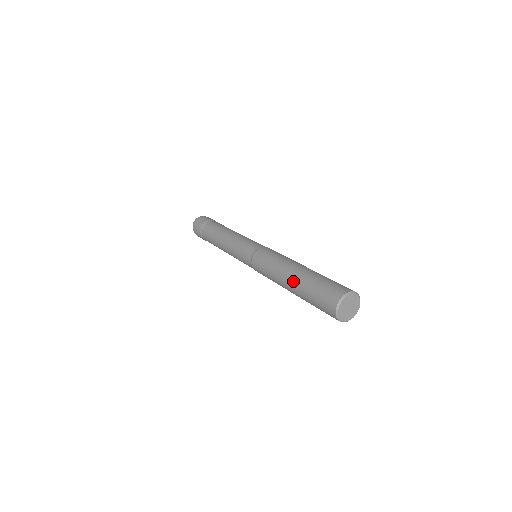
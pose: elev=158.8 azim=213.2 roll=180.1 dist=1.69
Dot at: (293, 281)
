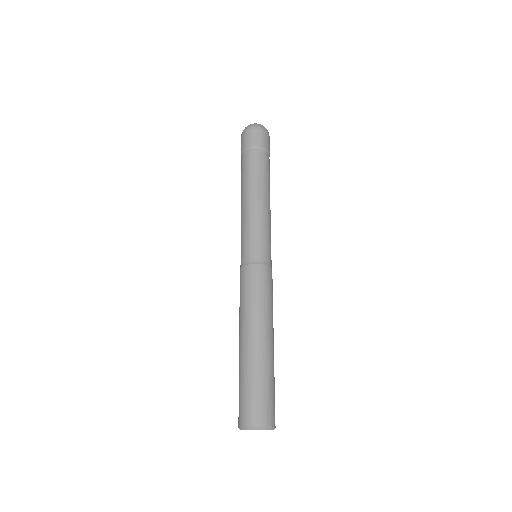
Dot at: (244, 348)
